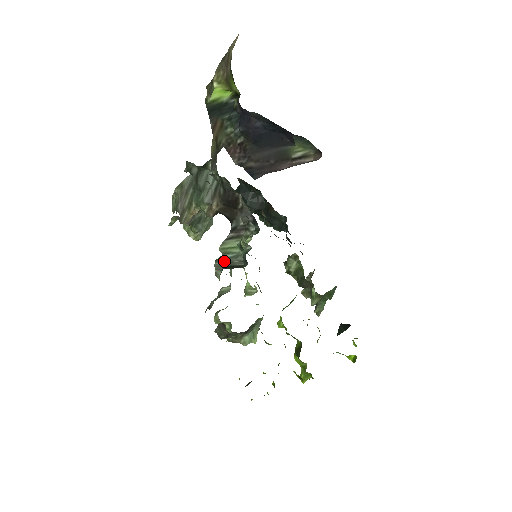
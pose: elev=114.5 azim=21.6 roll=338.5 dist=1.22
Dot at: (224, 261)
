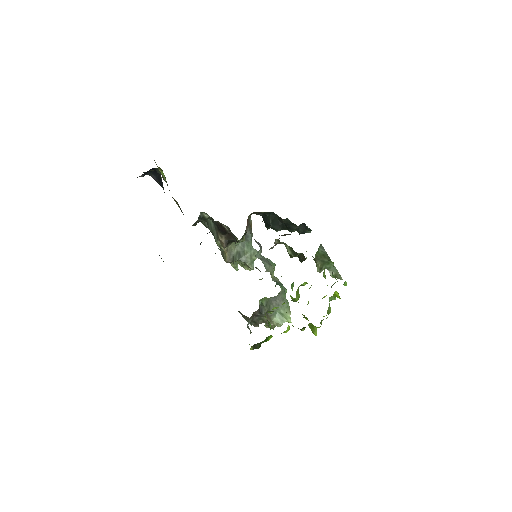
Dot at: occluded
